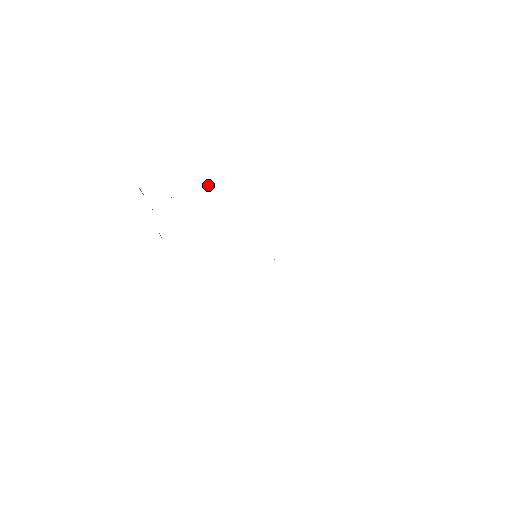
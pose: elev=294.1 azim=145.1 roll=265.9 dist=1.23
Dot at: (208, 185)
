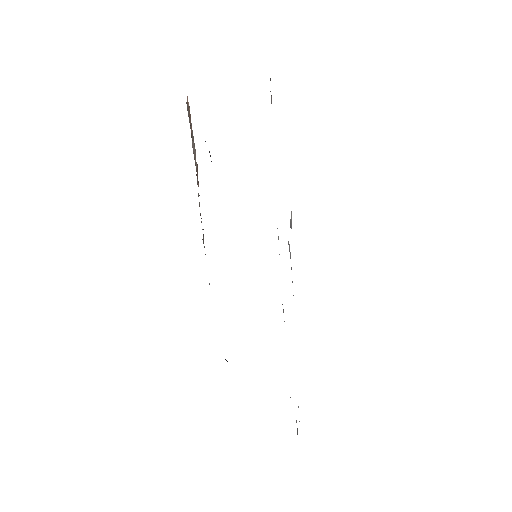
Dot at: occluded
